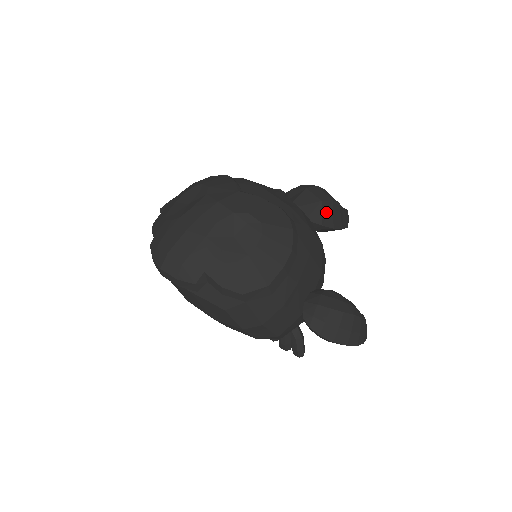
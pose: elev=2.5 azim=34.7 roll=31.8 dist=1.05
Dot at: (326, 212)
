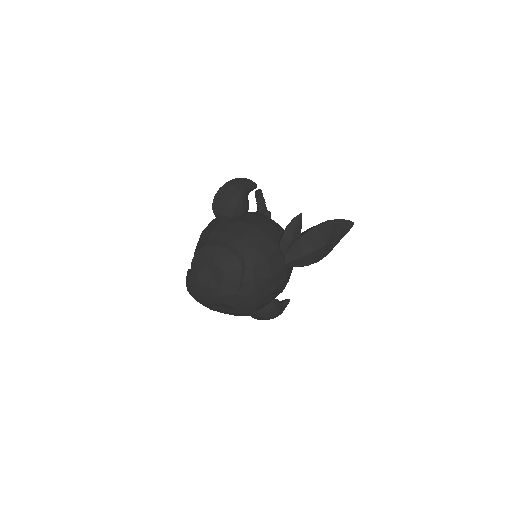
Dot at: occluded
